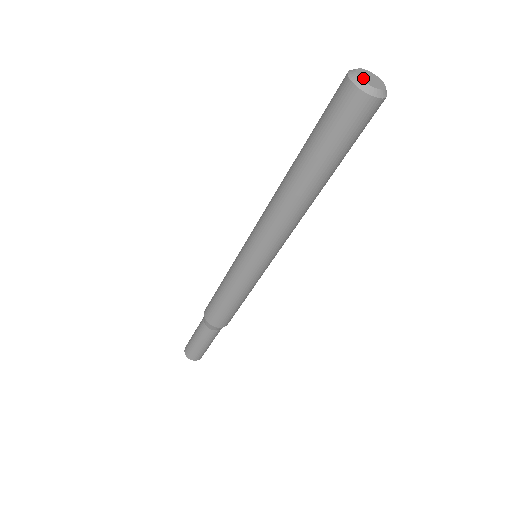
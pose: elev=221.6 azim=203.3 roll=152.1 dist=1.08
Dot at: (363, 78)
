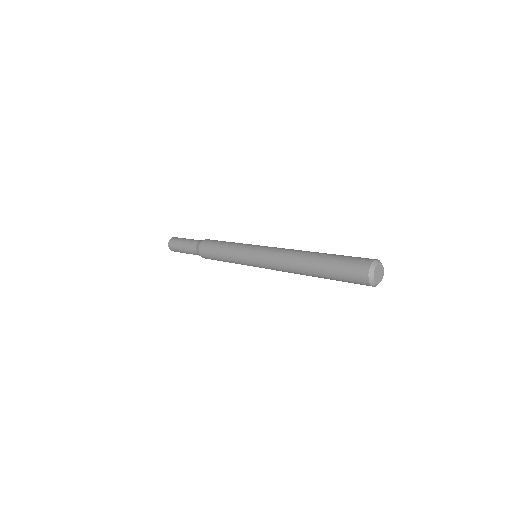
Dot at: (375, 274)
